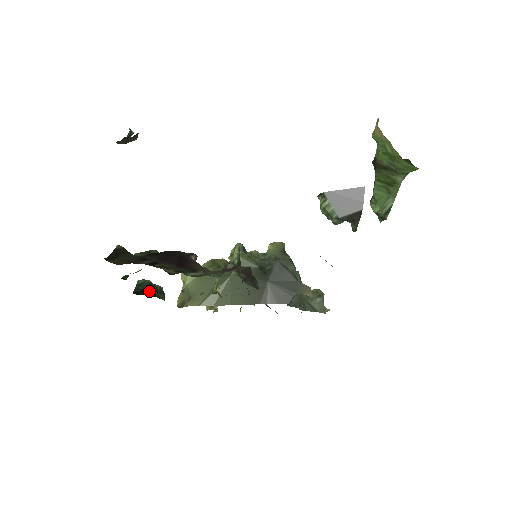
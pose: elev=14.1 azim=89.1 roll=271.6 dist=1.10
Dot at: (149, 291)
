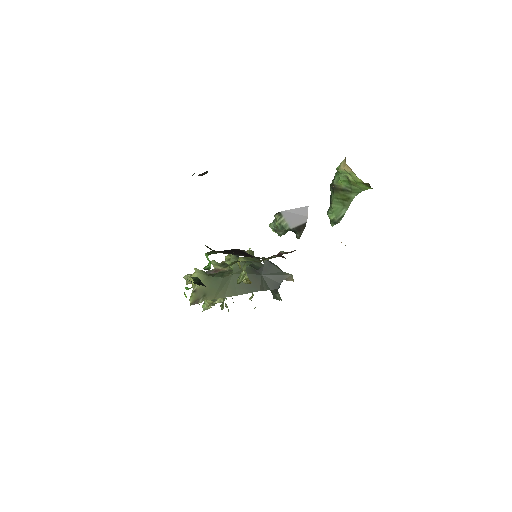
Dot at: occluded
